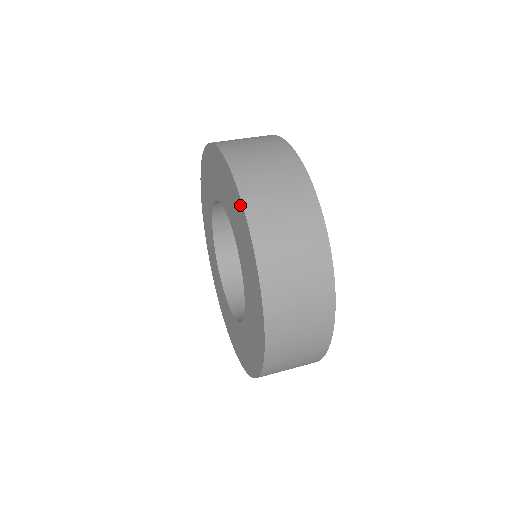
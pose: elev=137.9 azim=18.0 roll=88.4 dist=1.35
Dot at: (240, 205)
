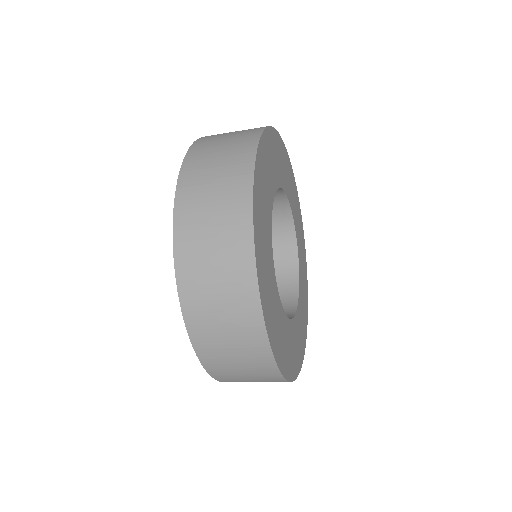
Dot at: occluded
